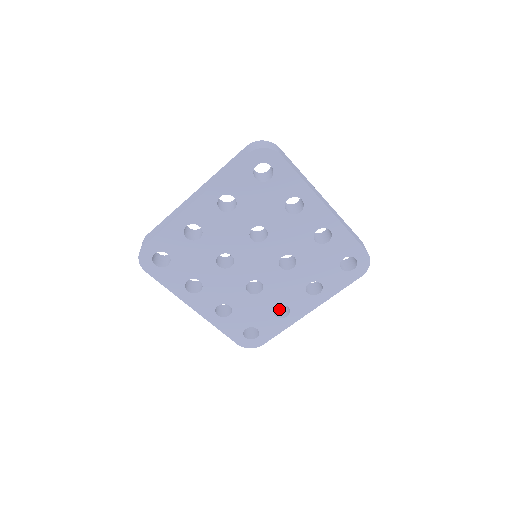
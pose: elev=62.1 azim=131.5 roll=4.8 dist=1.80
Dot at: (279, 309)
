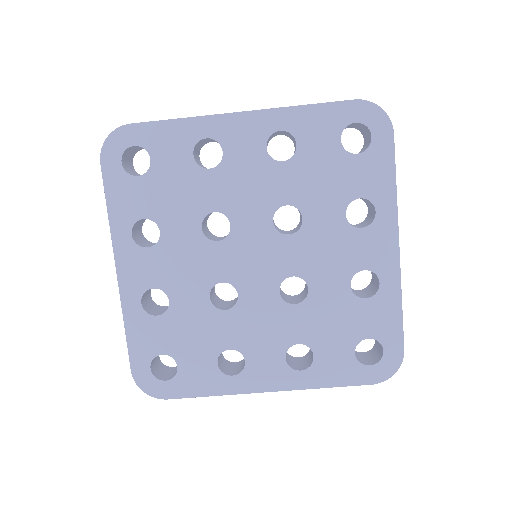
Dot at: (225, 362)
